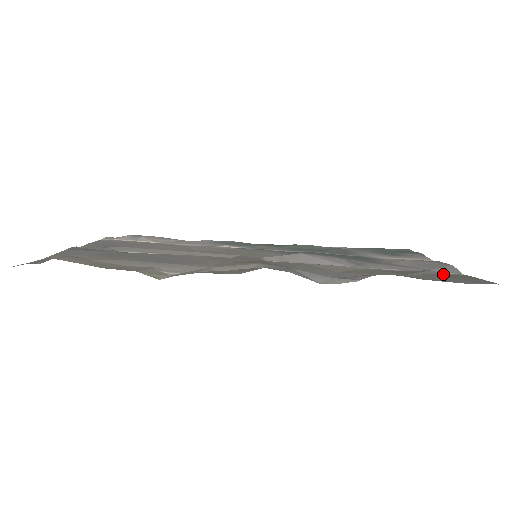
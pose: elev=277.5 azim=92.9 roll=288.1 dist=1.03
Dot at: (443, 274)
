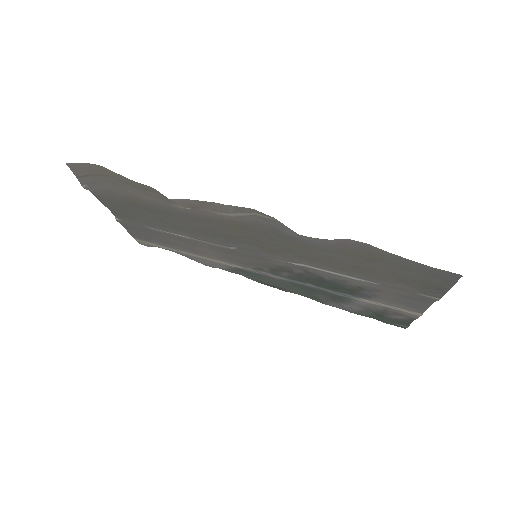
Dot at: (419, 291)
